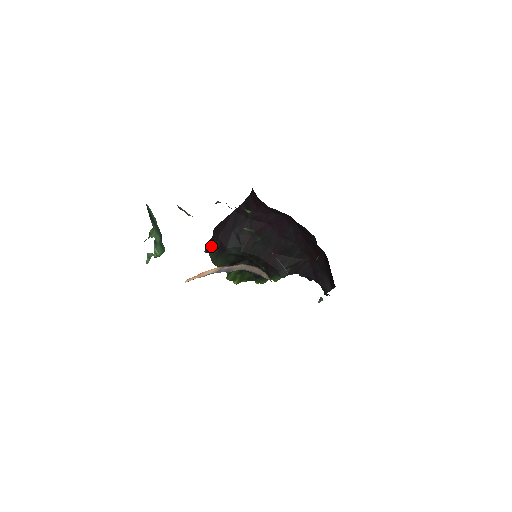
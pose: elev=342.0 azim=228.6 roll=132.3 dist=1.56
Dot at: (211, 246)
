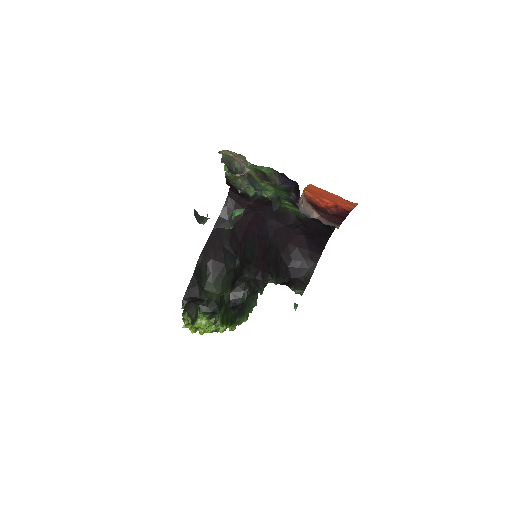
Dot at: (196, 286)
